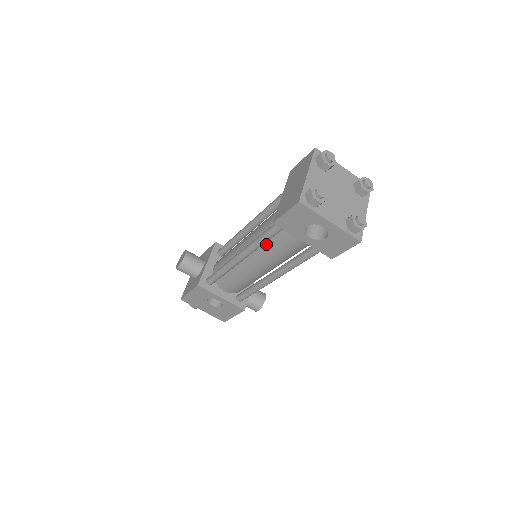
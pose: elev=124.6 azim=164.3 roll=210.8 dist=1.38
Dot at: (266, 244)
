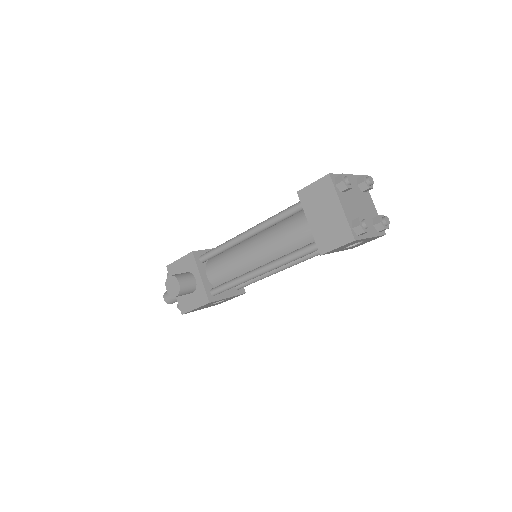
Dot at: occluded
